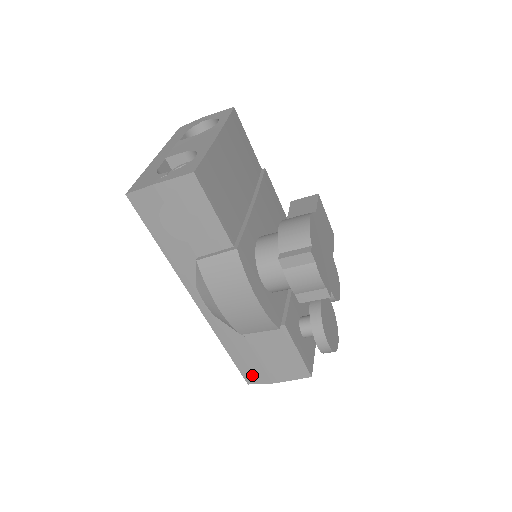
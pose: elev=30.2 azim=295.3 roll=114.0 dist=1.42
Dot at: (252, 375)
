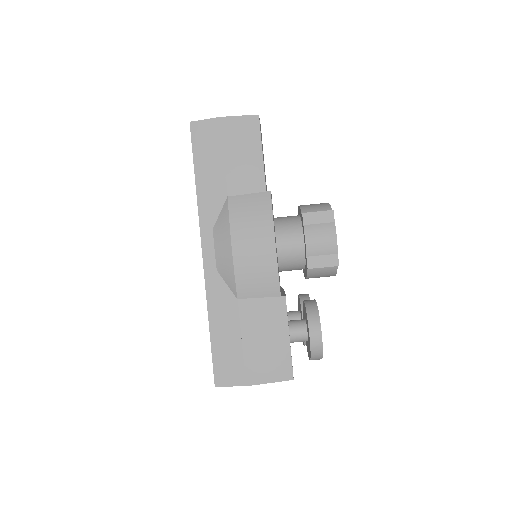
Dot at: (226, 370)
